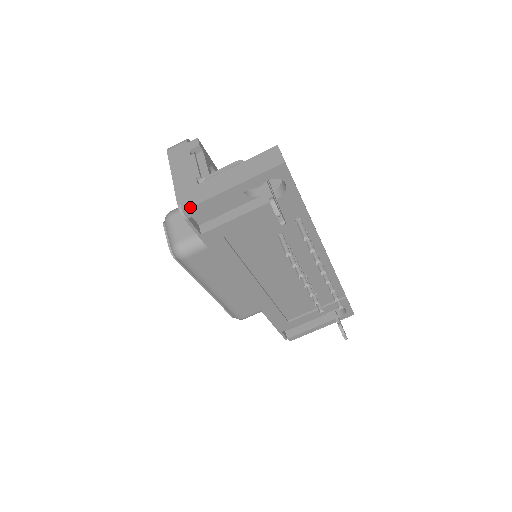
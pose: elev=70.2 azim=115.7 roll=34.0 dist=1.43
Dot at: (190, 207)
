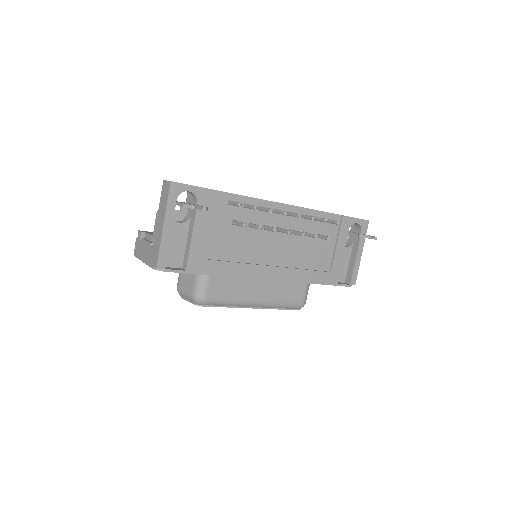
Dot at: (157, 261)
